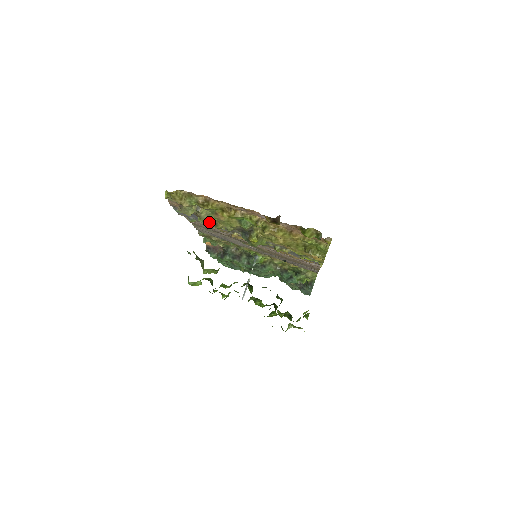
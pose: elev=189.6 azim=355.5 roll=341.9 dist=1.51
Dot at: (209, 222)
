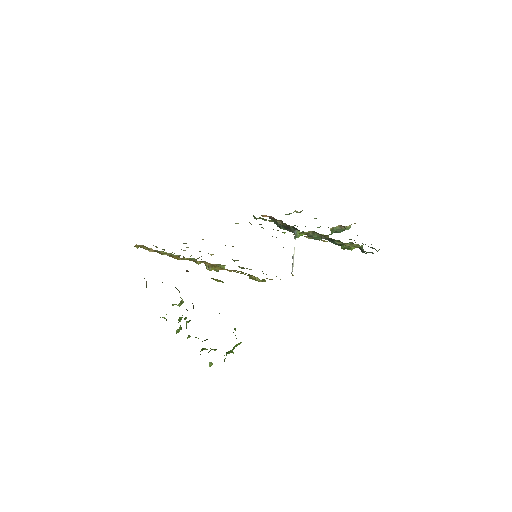
Dot at: occluded
